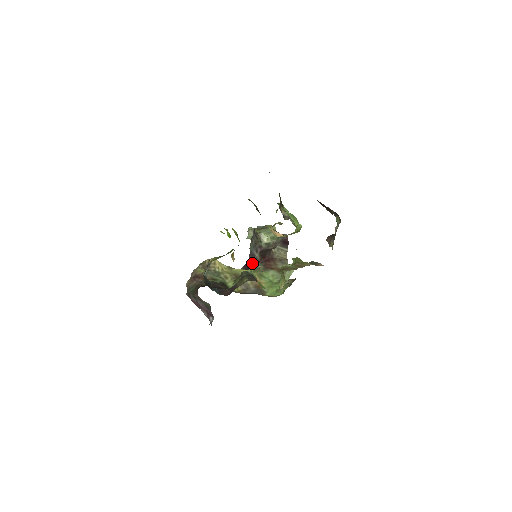
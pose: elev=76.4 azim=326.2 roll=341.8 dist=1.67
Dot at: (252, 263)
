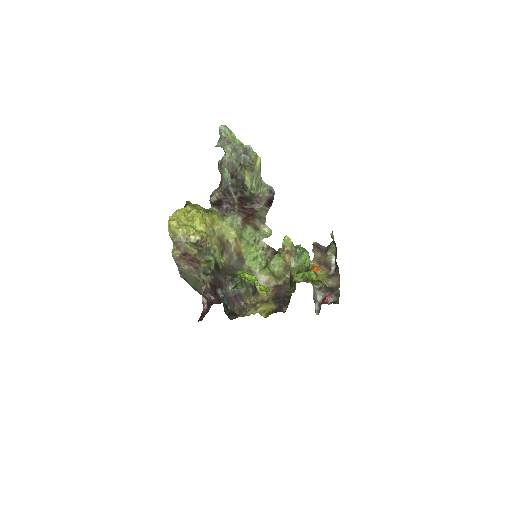
Dot at: (226, 202)
